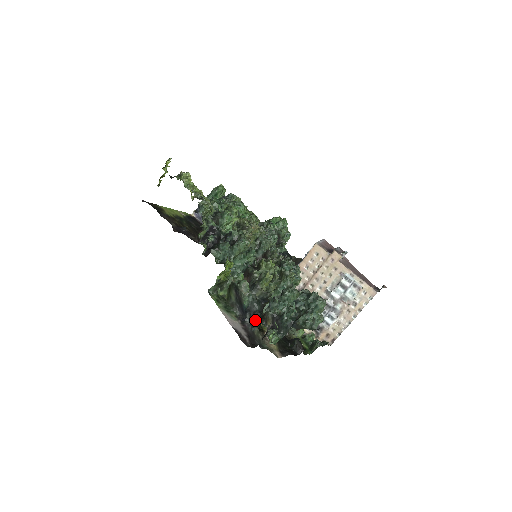
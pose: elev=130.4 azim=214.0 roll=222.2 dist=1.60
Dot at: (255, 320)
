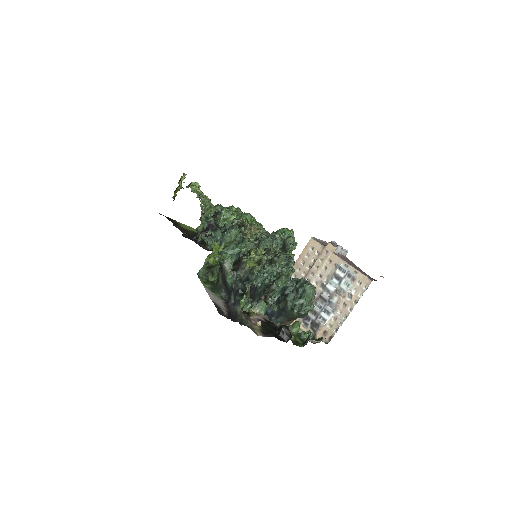
Dot at: (236, 296)
